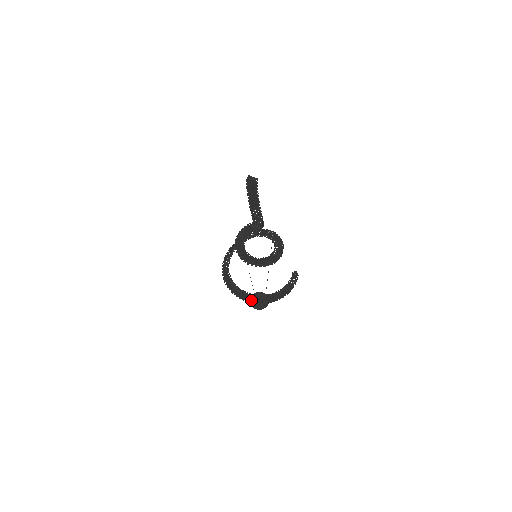
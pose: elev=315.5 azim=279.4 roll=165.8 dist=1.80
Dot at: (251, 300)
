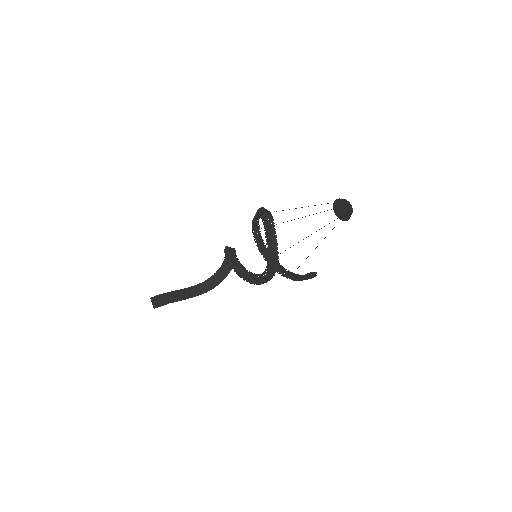
Dot at: occluded
